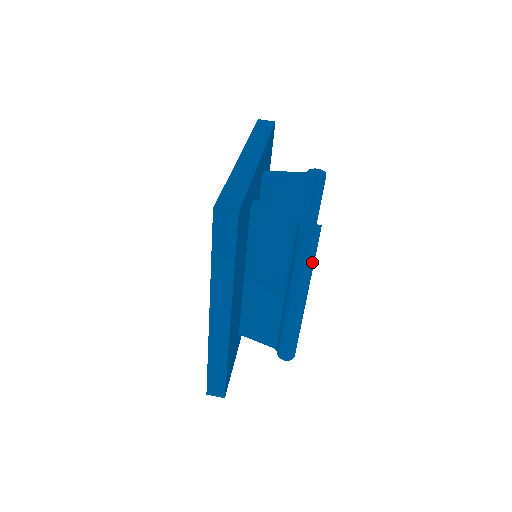
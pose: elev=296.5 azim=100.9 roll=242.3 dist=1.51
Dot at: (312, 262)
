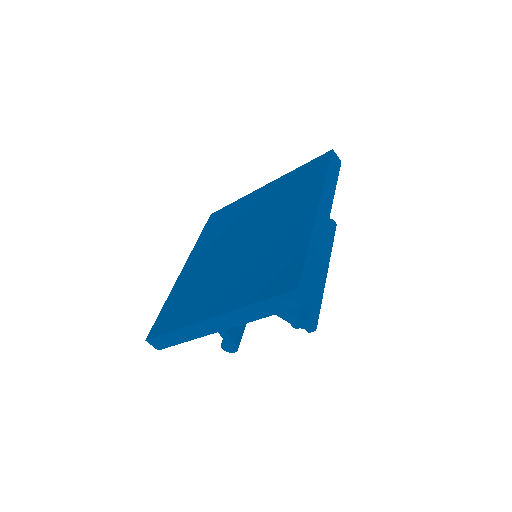
Dot at: occluded
